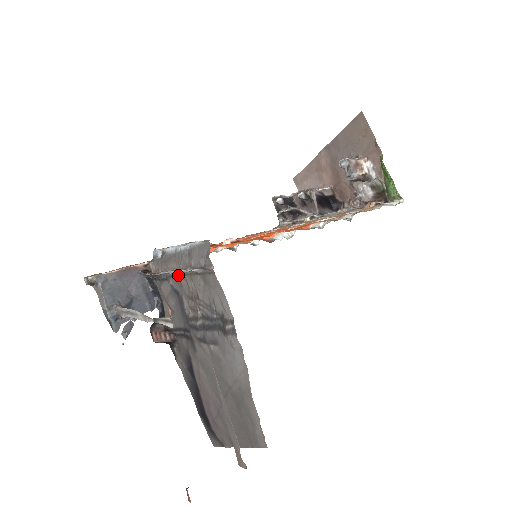
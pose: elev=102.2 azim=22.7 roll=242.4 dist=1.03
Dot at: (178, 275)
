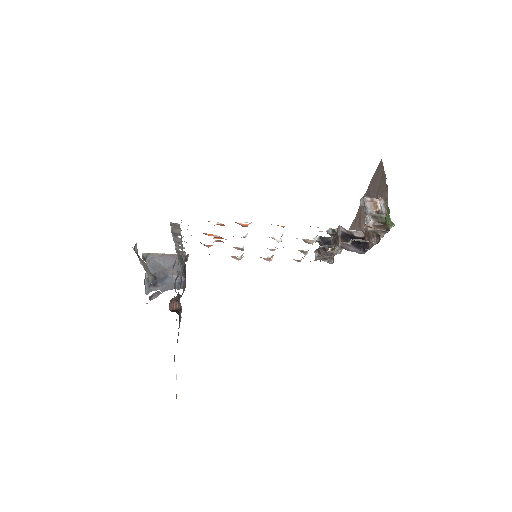
Dot at: occluded
